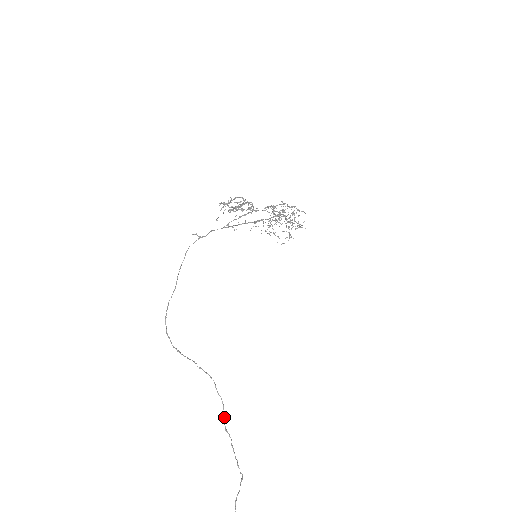
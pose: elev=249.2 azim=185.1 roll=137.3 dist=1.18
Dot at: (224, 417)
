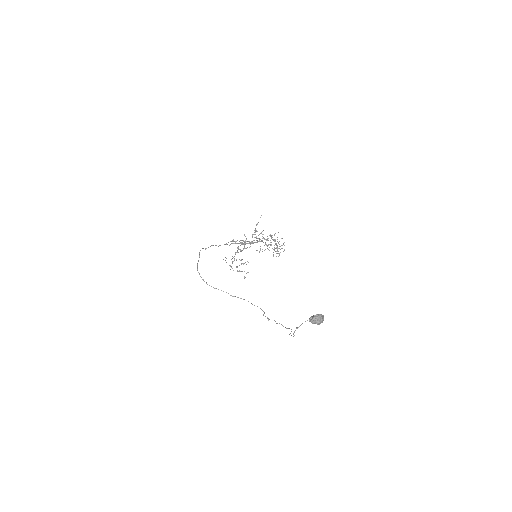
Dot at: (264, 313)
